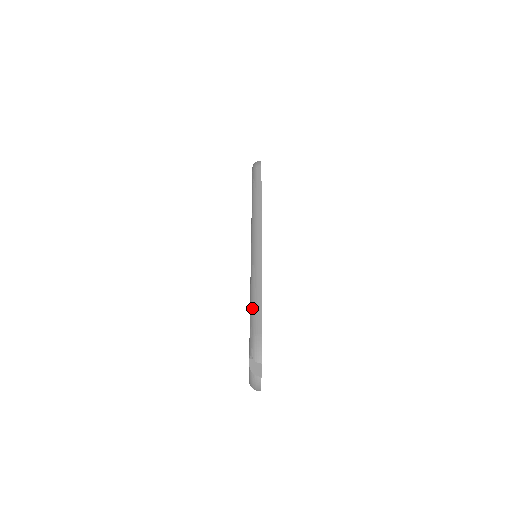
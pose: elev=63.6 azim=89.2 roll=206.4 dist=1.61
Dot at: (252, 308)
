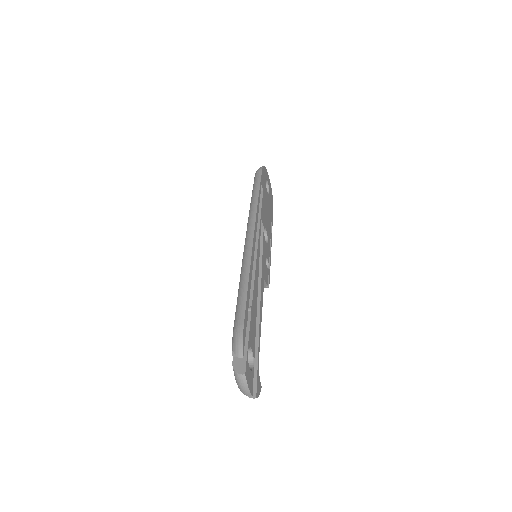
Dot at: (237, 301)
